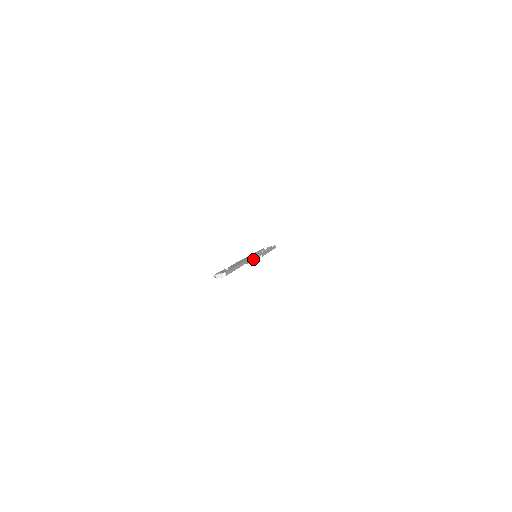
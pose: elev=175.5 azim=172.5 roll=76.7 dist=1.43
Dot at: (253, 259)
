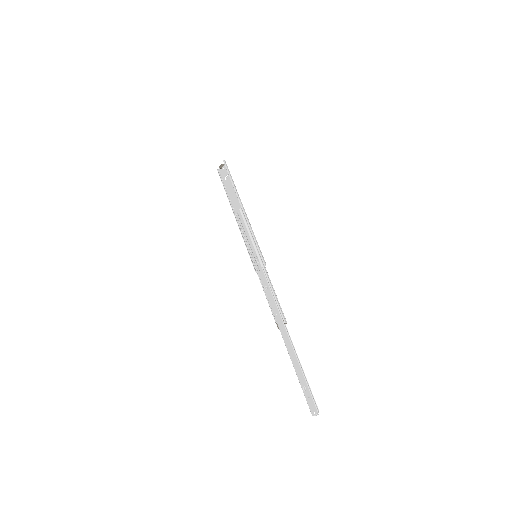
Dot at: (277, 300)
